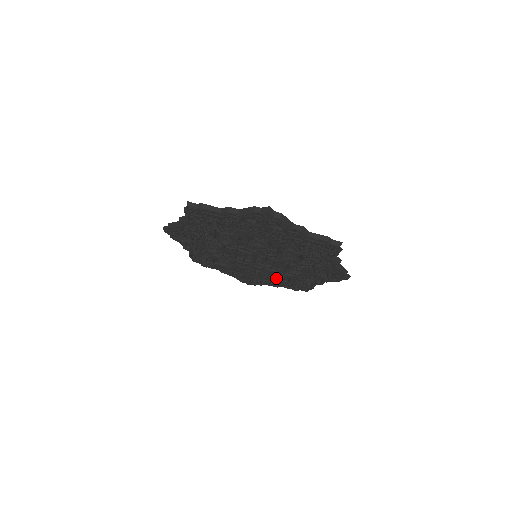
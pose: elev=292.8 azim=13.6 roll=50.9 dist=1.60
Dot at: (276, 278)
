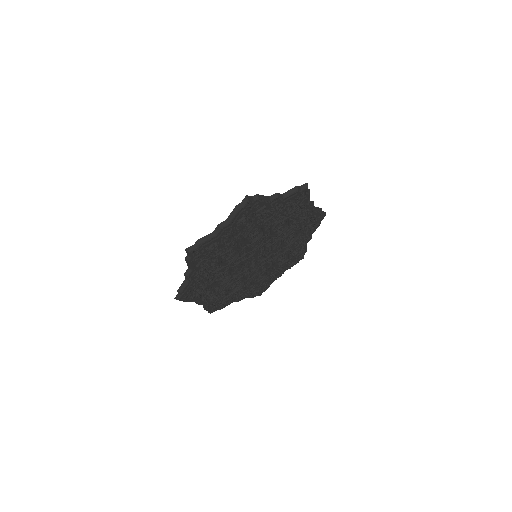
Dot at: (279, 265)
